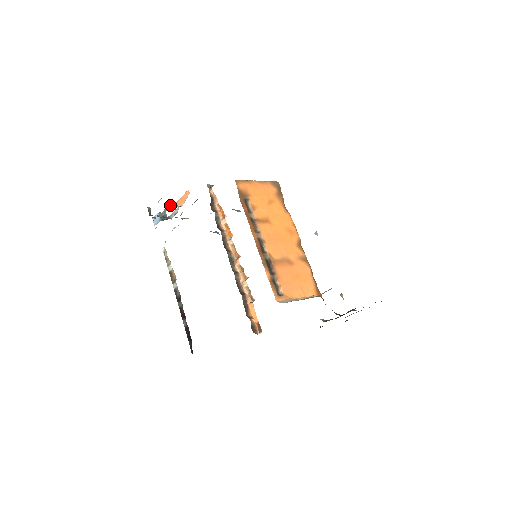
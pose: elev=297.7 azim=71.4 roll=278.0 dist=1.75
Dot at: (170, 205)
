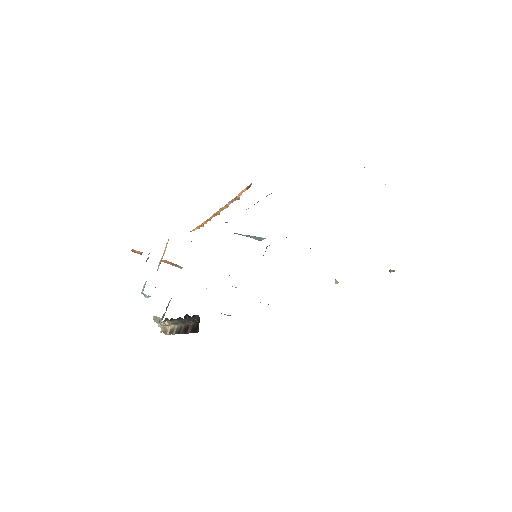
Dot at: occluded
